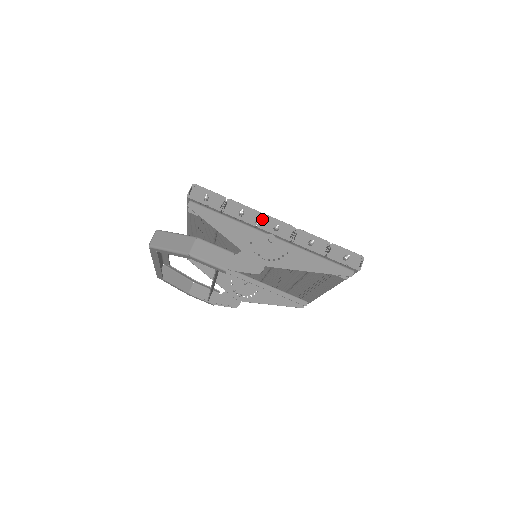
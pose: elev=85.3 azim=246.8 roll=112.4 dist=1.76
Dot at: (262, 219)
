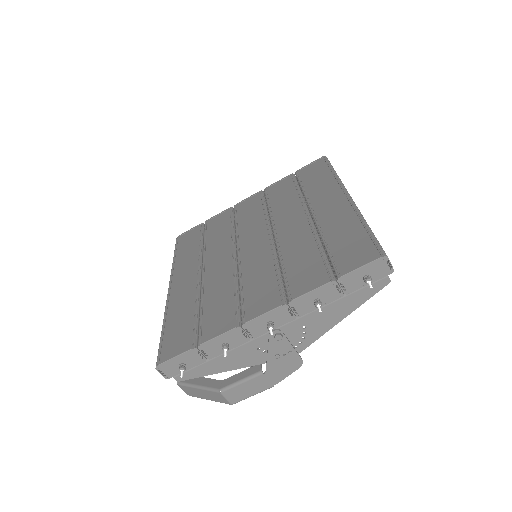
Dot at: (247, 330)
